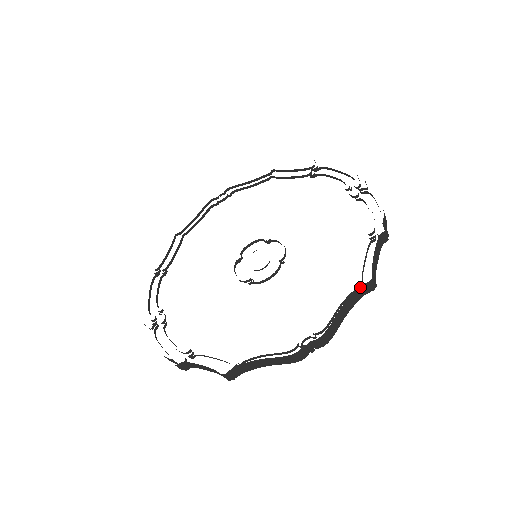
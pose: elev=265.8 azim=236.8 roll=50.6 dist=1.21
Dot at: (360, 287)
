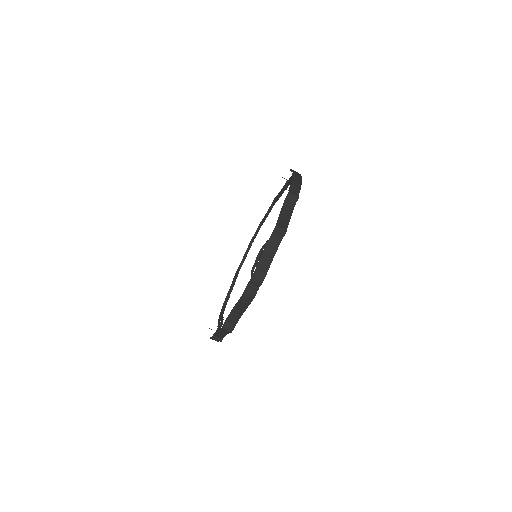
Dot at: (272, 235)
